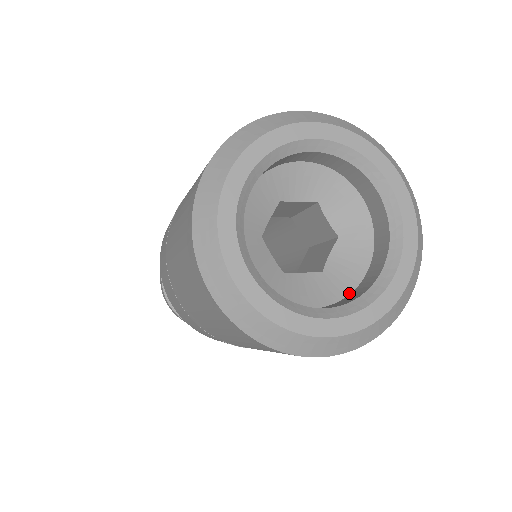
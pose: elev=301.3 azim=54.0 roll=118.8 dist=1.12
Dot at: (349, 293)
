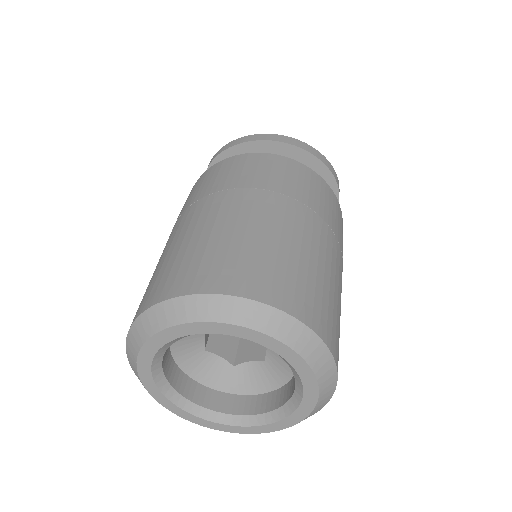
Dot at: (234, 393)
